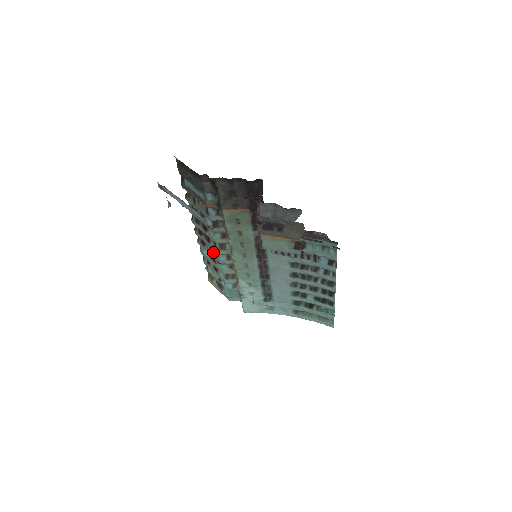
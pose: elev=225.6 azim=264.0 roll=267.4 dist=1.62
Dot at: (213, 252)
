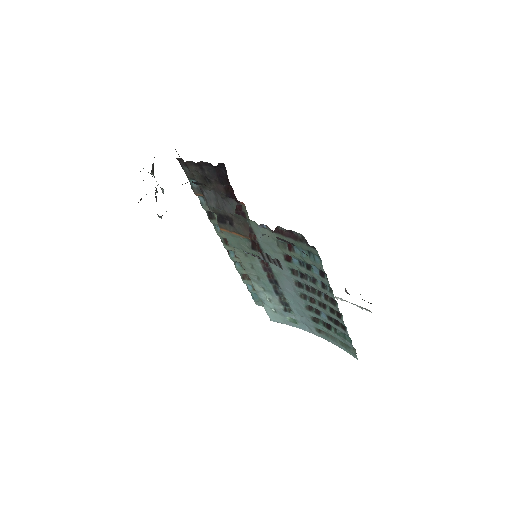
Dot at: occluded
